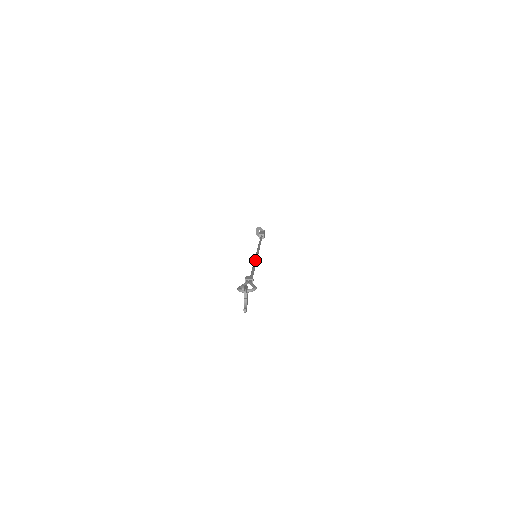
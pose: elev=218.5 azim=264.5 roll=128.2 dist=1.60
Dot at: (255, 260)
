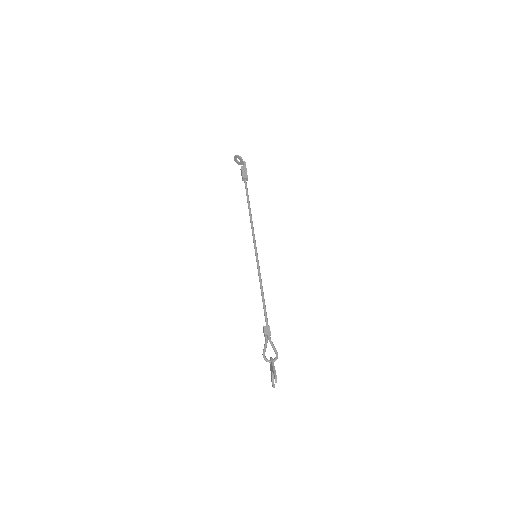
Dot at: (260, 275)
